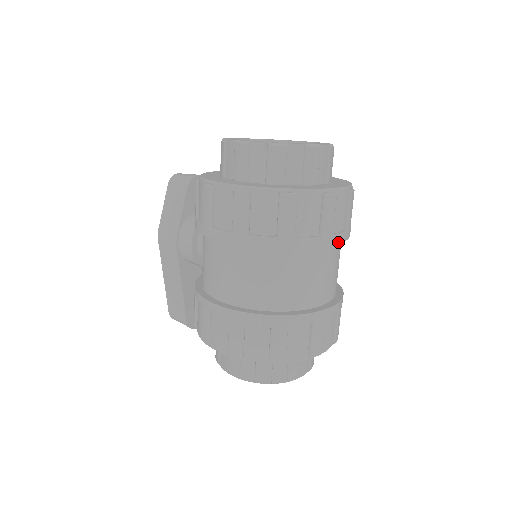
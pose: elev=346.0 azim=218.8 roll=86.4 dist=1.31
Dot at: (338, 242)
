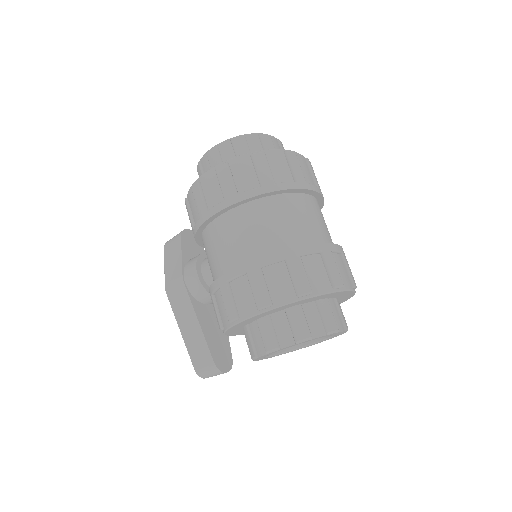
Dot at: (313, 190)
